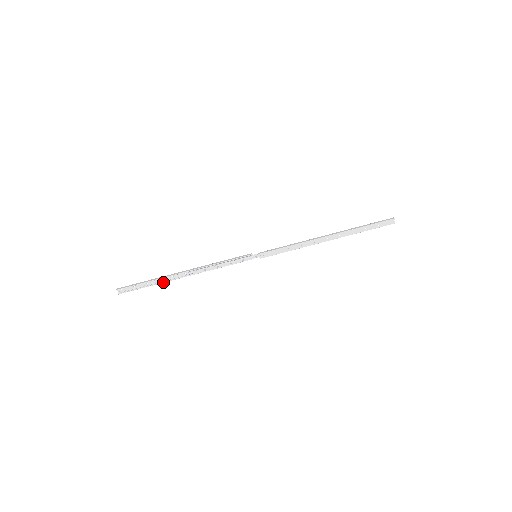
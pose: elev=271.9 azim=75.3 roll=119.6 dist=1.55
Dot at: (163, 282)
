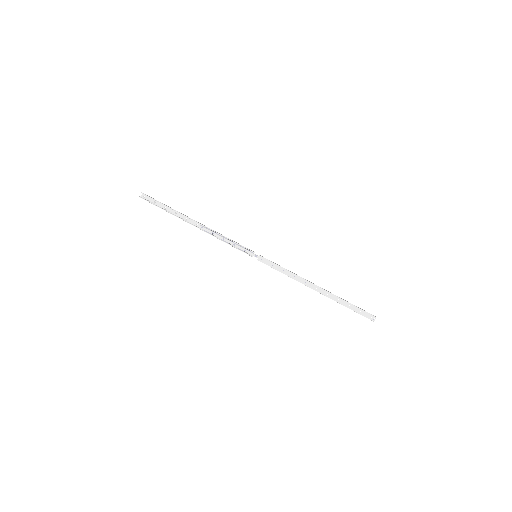
Dot at: (177, 216)
